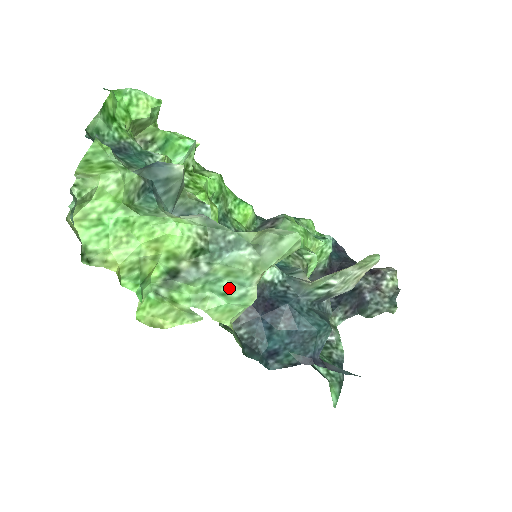
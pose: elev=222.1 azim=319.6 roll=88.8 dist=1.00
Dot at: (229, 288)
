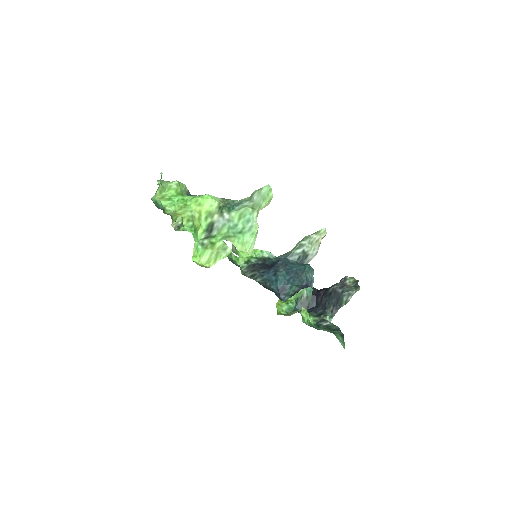
Dot at: (242, 227)
